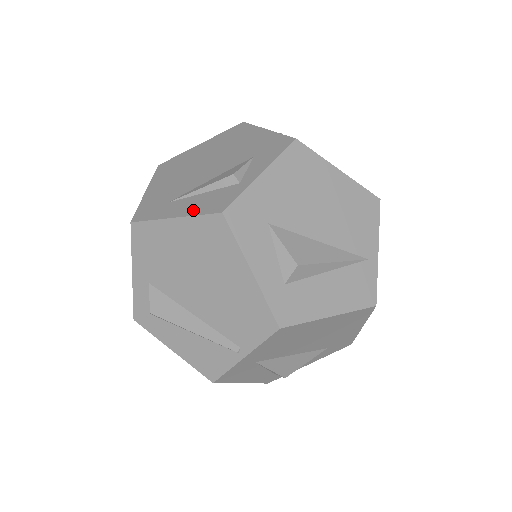
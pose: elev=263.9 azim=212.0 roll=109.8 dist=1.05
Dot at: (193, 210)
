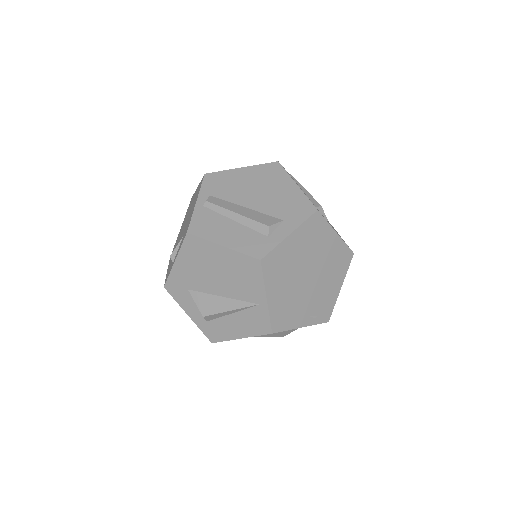
Dot at: (167, 272)
